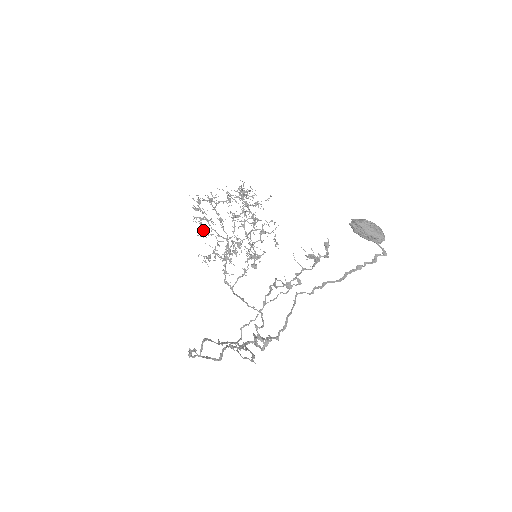
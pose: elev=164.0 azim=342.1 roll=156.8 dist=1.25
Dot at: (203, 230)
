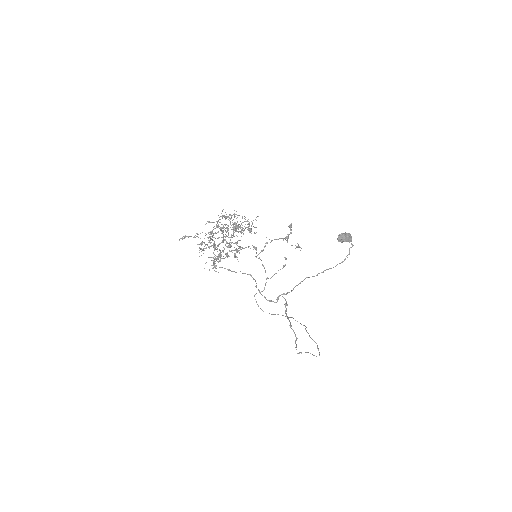
Dot at: (202, 250)
